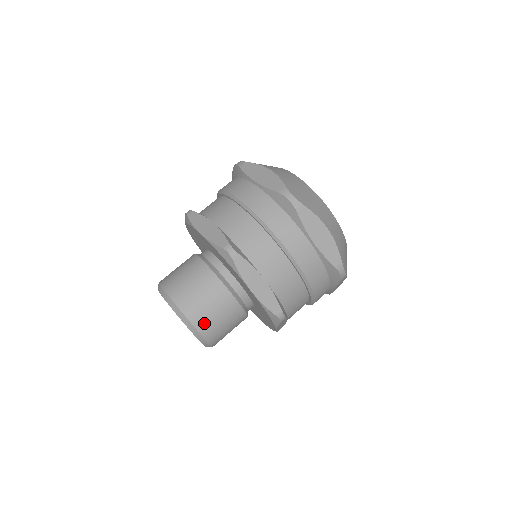
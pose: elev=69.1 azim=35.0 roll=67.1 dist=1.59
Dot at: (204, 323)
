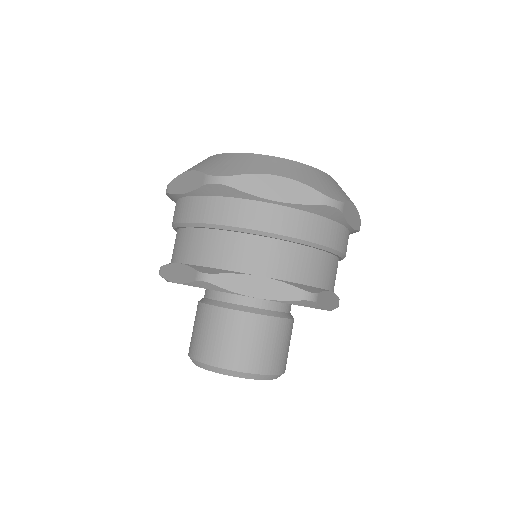
Dot at: (247, 361)
